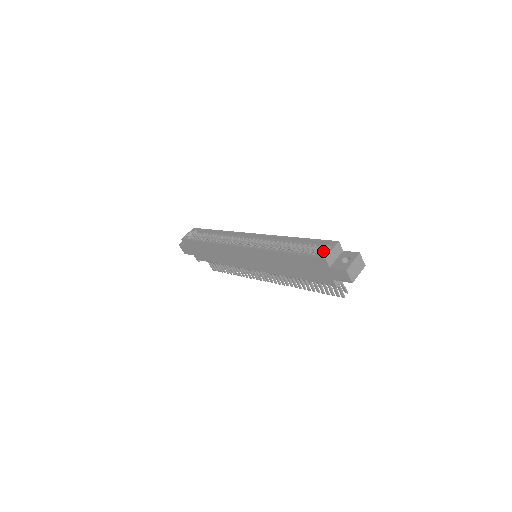
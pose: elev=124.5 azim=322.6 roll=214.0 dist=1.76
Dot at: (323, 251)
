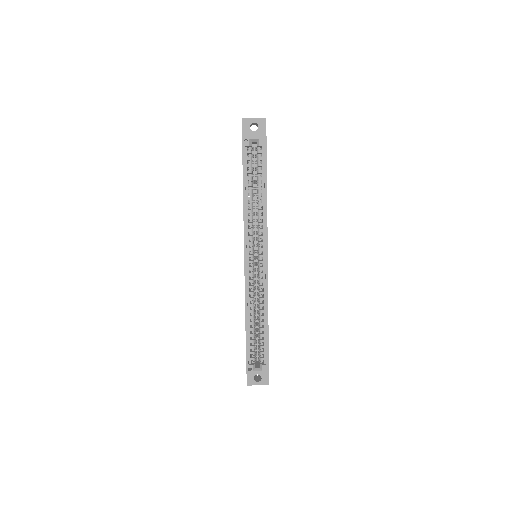
Dot at: (260, 358)
